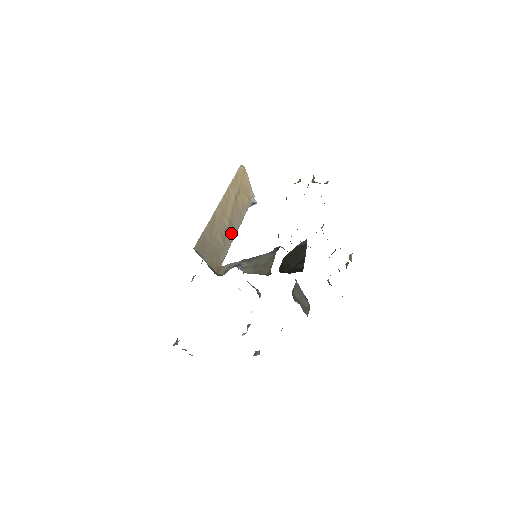
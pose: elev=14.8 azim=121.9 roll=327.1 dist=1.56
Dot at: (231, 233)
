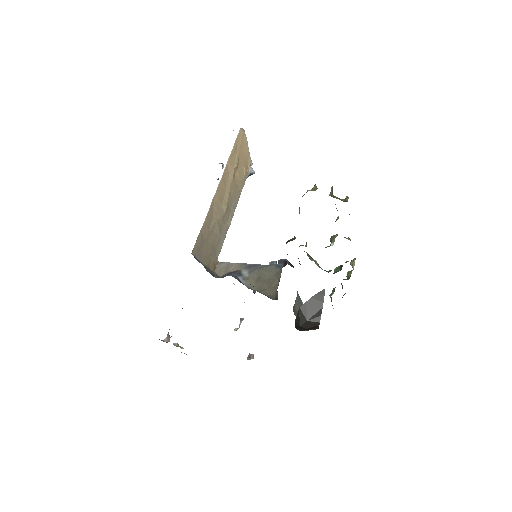
Dot at: (228, 219)
